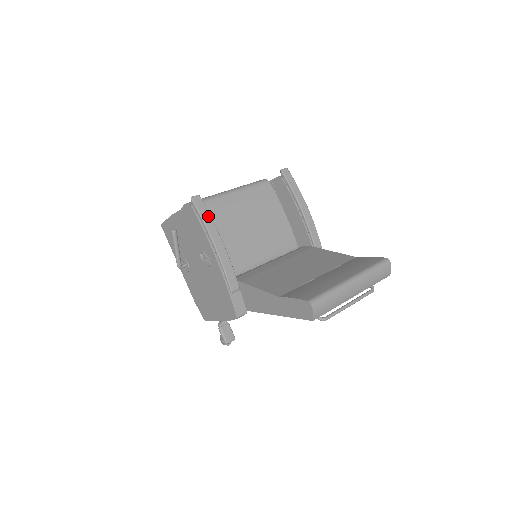
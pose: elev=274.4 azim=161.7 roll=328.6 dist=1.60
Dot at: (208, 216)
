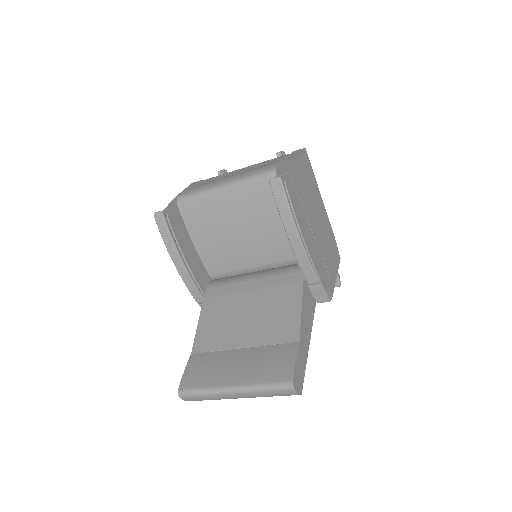
Dot at: (168, 236)
